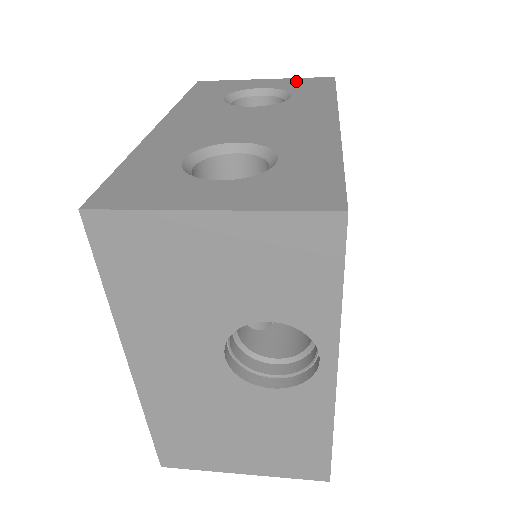
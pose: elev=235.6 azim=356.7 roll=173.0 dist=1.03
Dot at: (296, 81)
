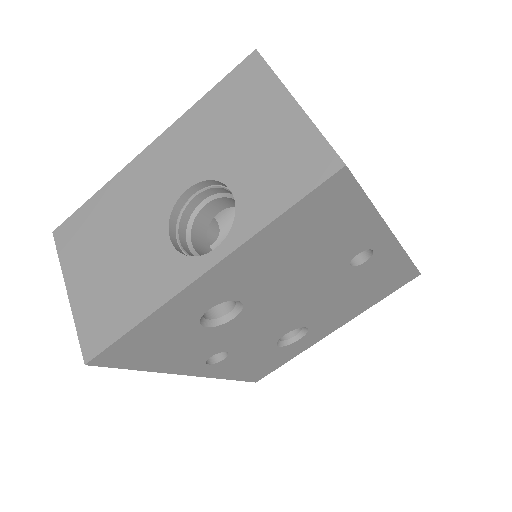
Dot at: occluded
